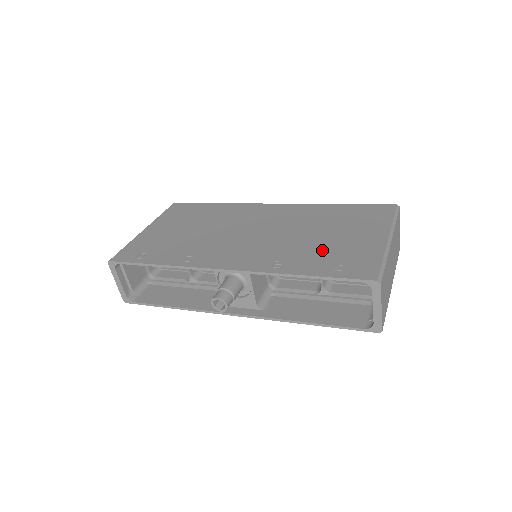
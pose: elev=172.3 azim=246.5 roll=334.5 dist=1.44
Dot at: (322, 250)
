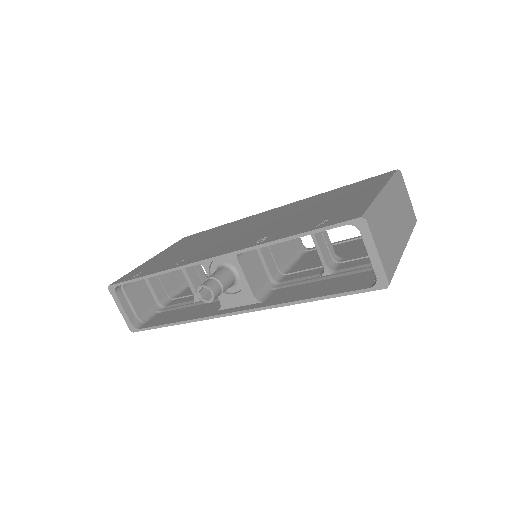
Dot at: (310, 218)
